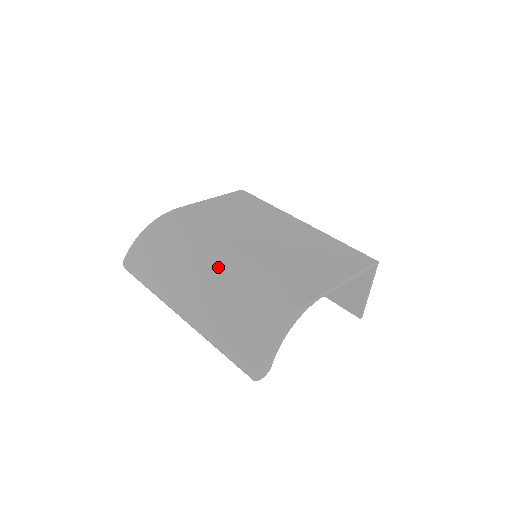
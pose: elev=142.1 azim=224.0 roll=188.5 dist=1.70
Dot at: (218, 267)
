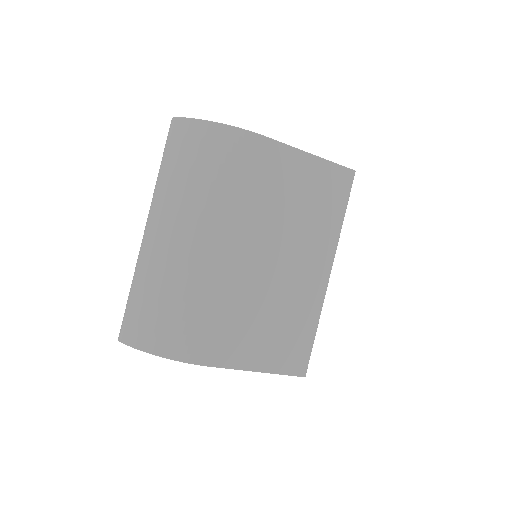
Dot at: (198, 252)
